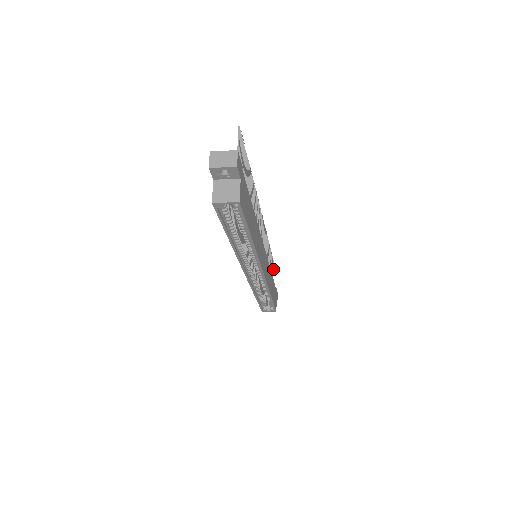
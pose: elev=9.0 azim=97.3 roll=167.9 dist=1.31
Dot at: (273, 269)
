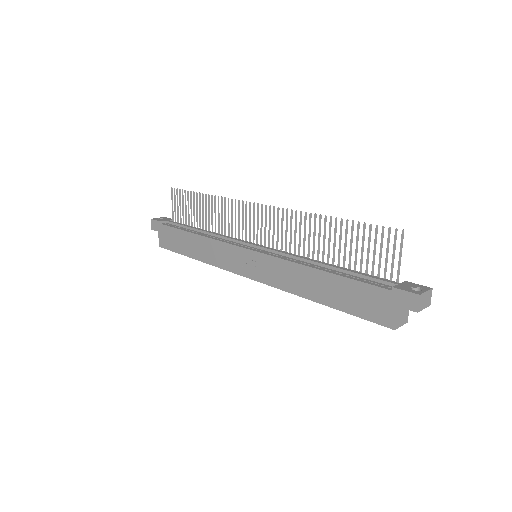
Dot at: (172, 199)
